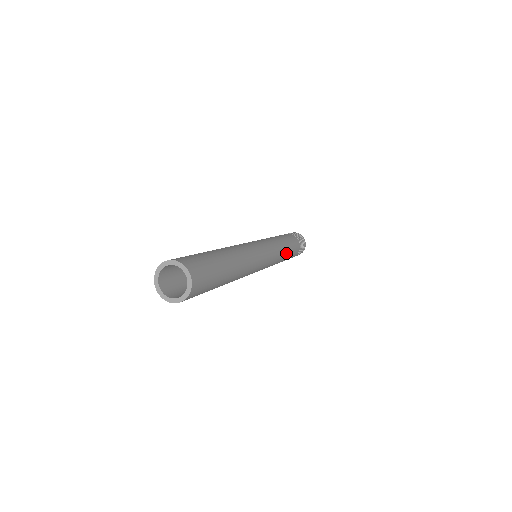
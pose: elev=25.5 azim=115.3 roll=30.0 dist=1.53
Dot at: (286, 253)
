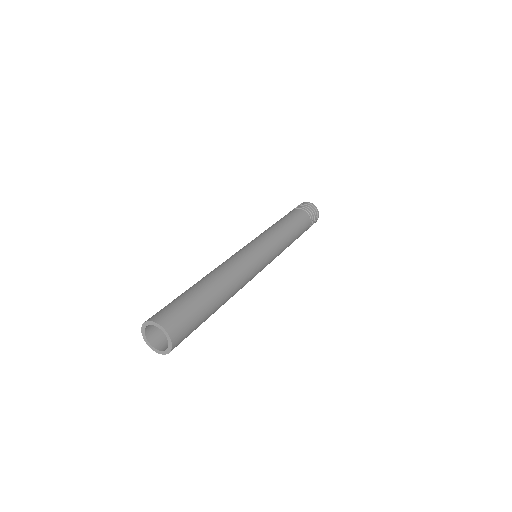
Dot at: (290, 233)
